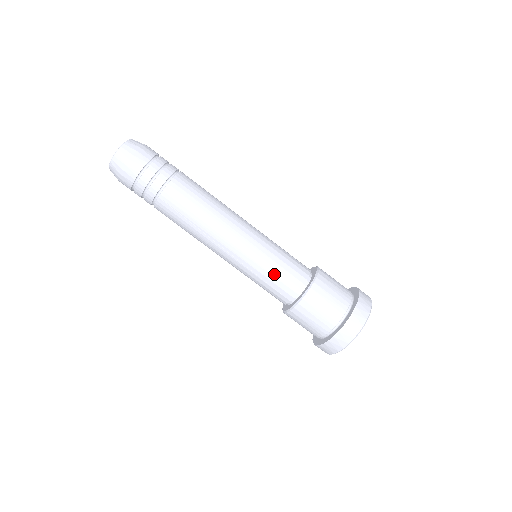
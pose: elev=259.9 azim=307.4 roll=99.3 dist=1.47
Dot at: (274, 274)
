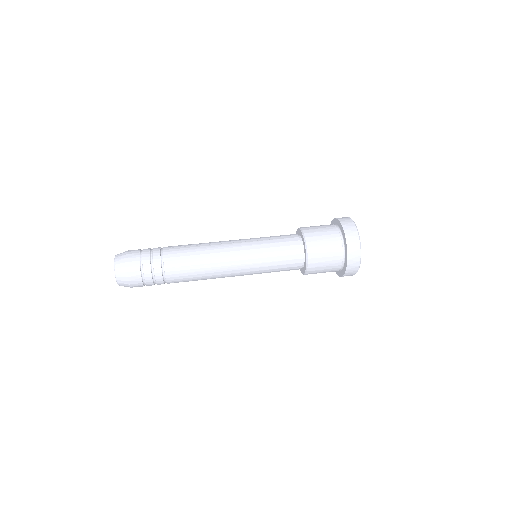
Dot at: (272, 236)
